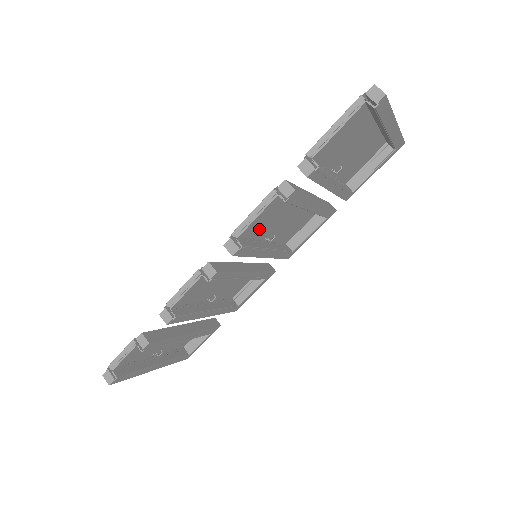
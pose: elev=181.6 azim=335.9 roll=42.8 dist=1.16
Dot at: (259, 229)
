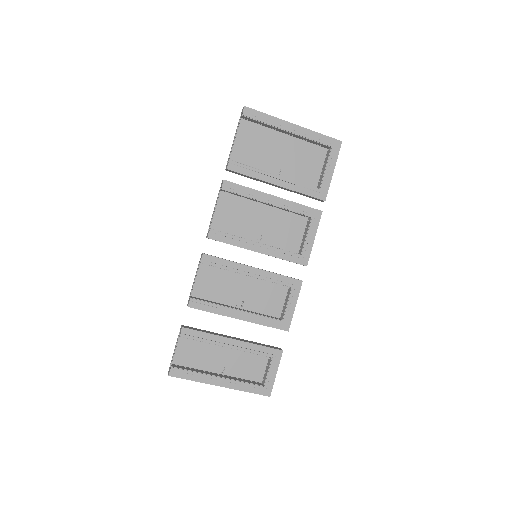
Dot at: (235, 226)
